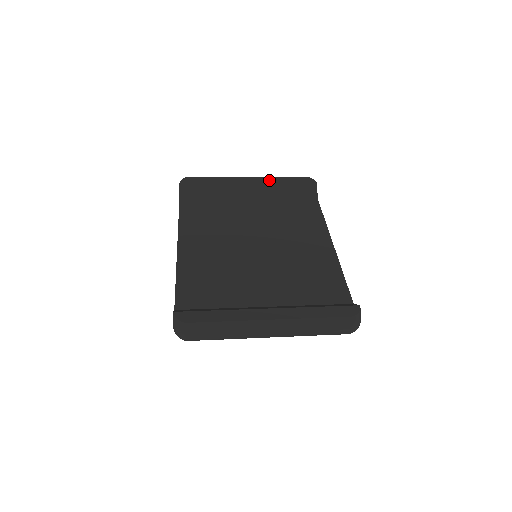
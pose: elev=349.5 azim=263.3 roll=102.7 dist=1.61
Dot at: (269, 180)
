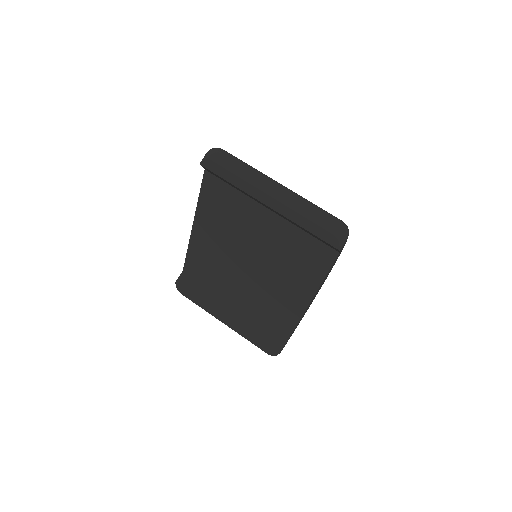
Dot at: (289, 215)
